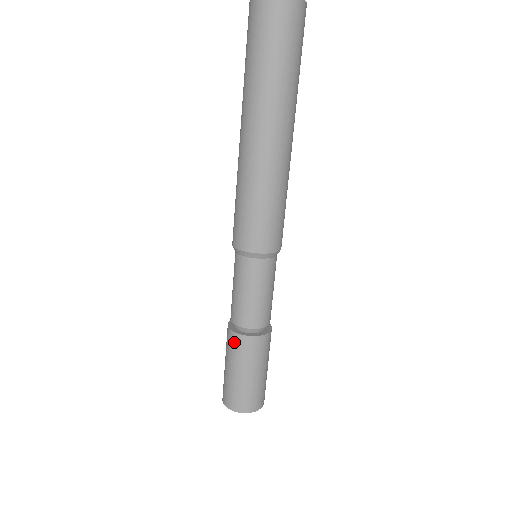
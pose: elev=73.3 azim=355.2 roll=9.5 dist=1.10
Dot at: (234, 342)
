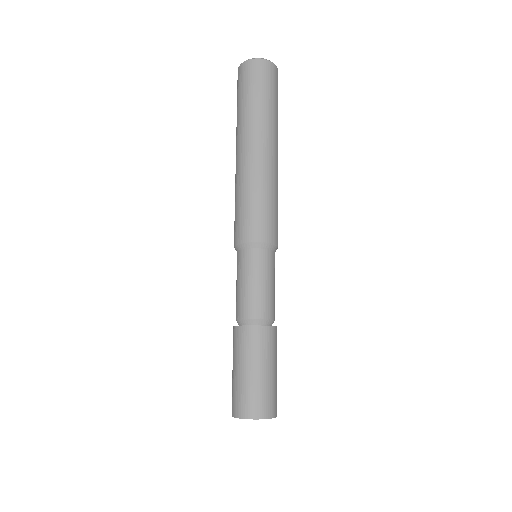
Dot at: (233, 336)
